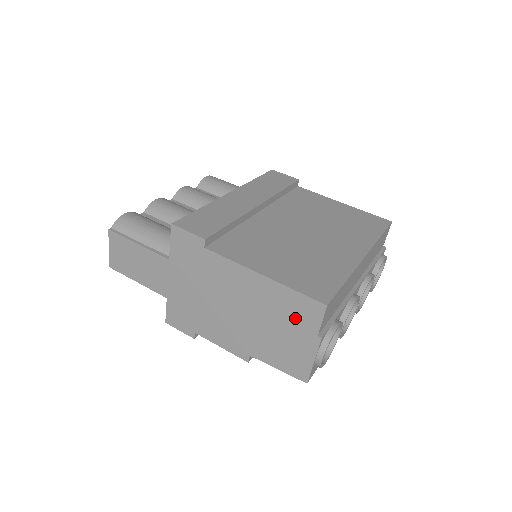
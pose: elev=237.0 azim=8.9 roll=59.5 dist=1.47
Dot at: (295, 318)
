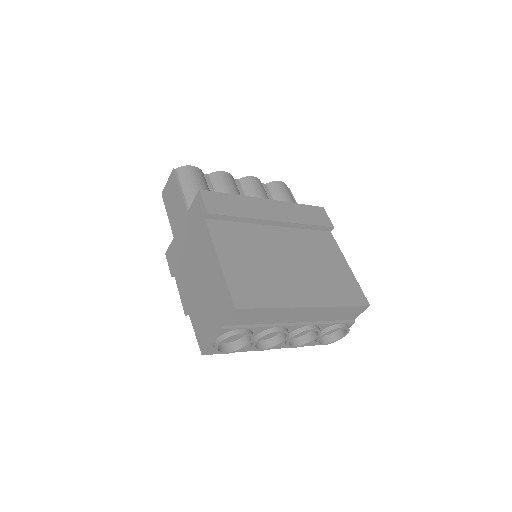
Dot at: (218, 304)
